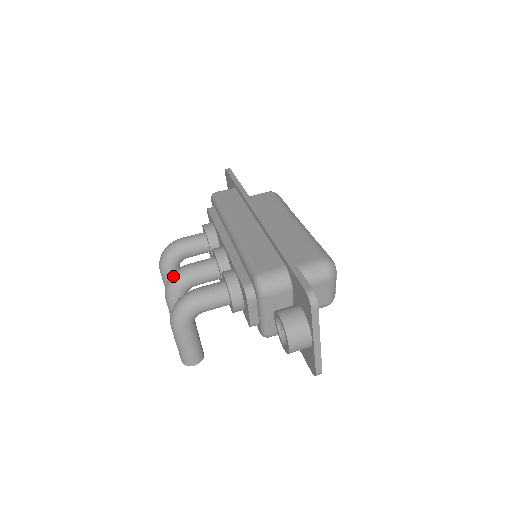
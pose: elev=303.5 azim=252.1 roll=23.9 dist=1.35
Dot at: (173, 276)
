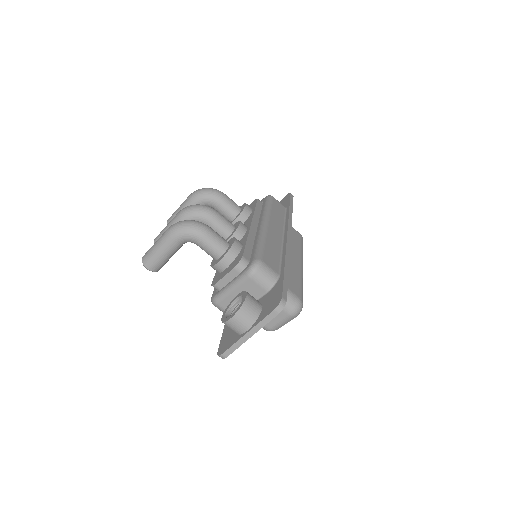
Dot at: (201, 206)
